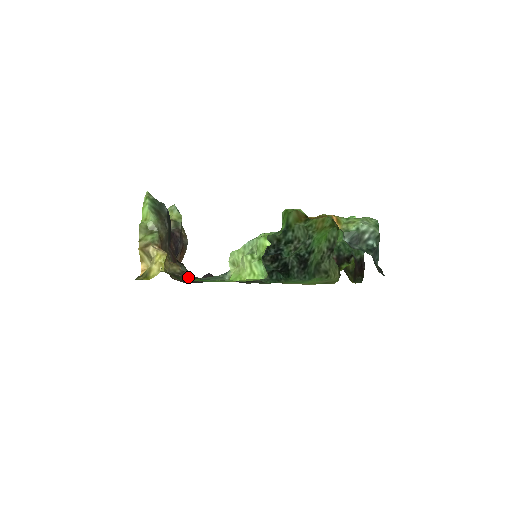
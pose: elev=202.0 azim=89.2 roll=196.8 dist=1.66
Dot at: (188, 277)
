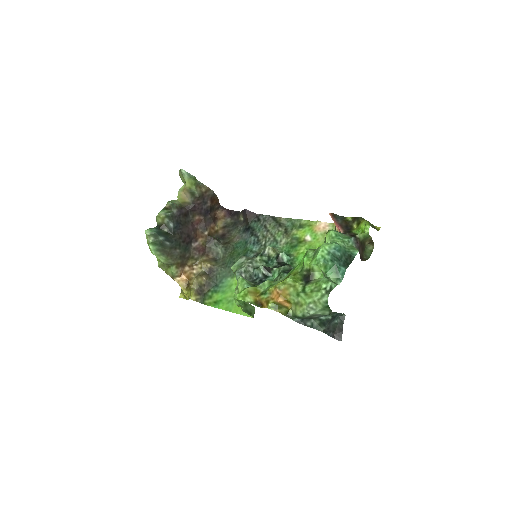
Dot at: (212, 284)
